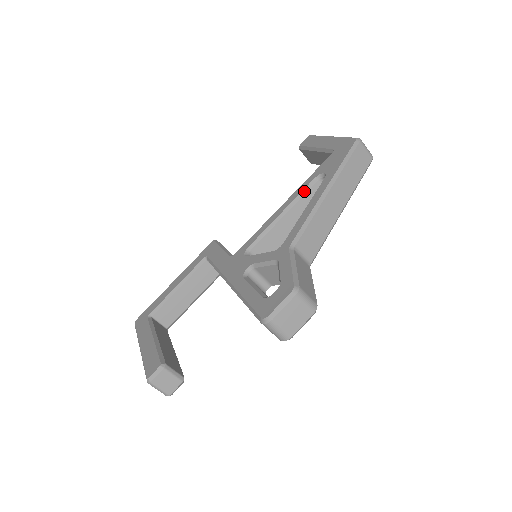
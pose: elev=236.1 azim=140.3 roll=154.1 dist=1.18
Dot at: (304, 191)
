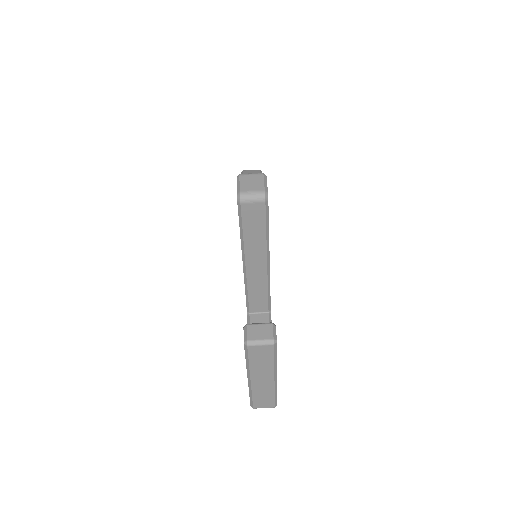
Dot at: occluded
